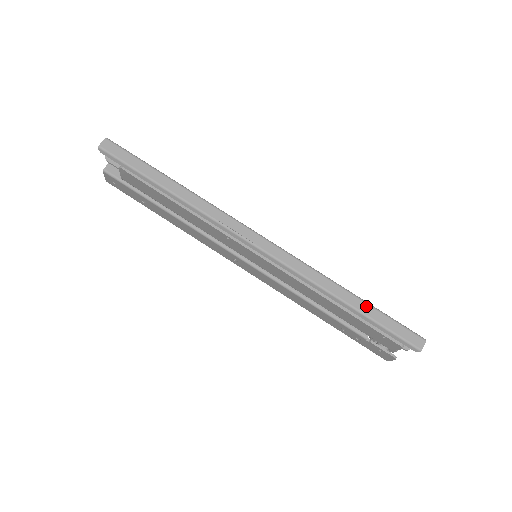
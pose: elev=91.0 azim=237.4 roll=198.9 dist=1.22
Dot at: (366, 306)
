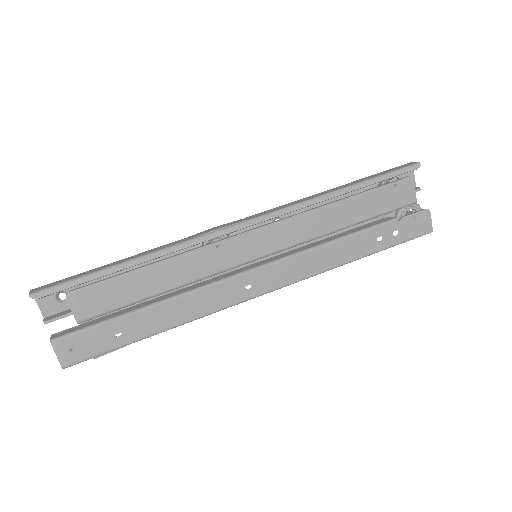
Dot at: (356, 181)
